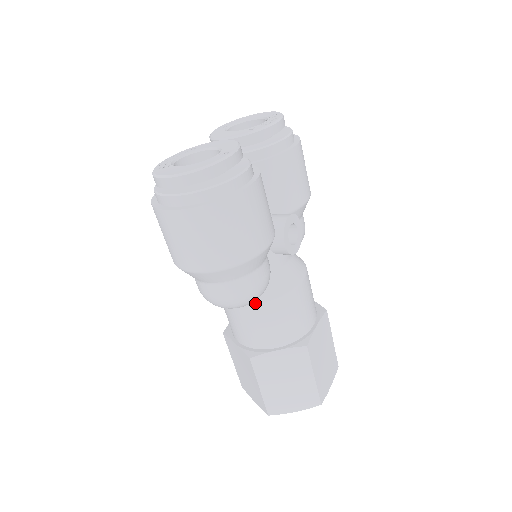
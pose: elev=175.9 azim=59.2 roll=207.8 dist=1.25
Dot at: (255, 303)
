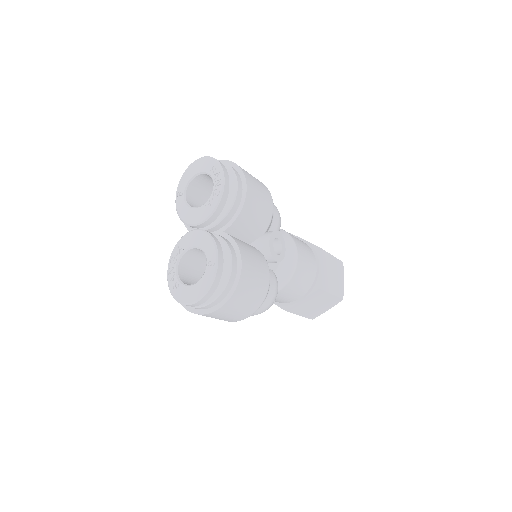
Dot at: occluded
